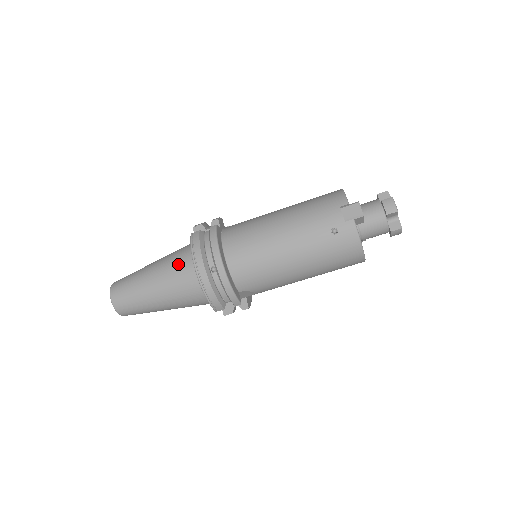
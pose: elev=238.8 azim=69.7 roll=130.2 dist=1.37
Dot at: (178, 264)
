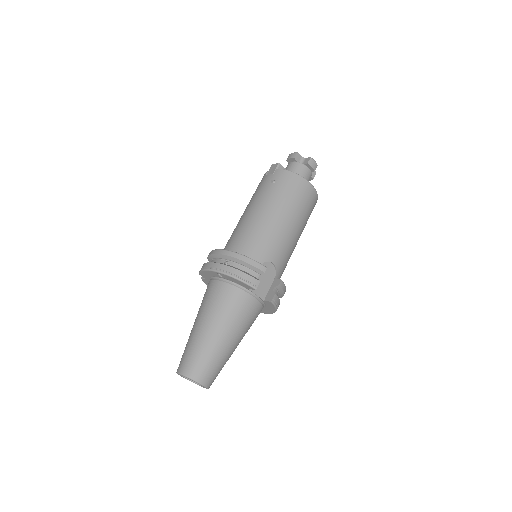
Dot at: (206, 295)
